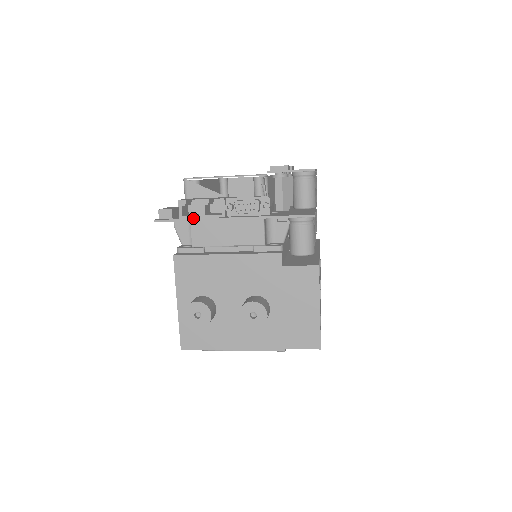
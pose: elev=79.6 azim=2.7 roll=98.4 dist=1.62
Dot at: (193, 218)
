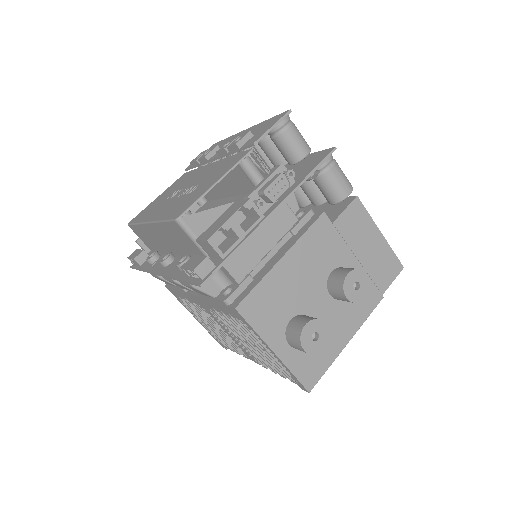
Dot at: (237, 246)
